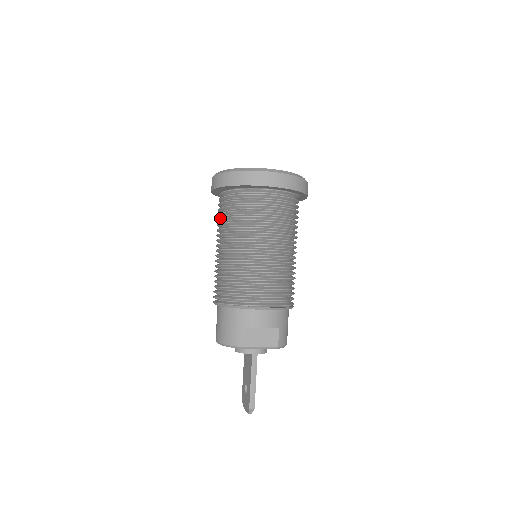
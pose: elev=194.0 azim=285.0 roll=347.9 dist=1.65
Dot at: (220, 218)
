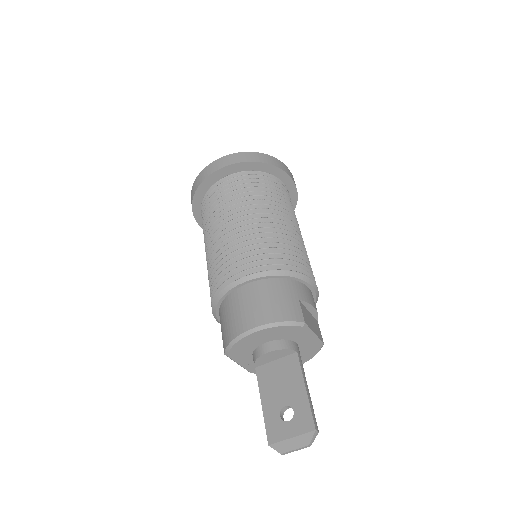
Dot at: (236, 193)
